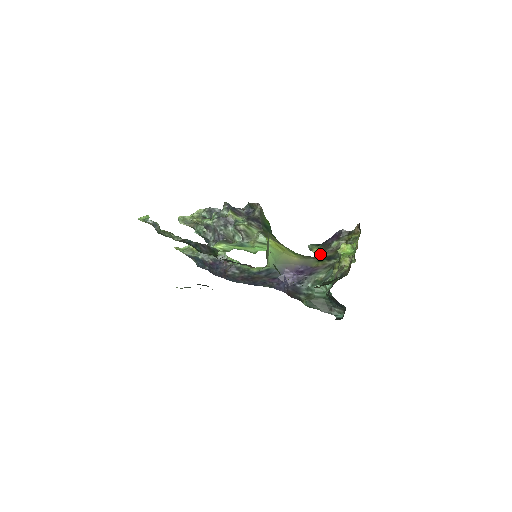
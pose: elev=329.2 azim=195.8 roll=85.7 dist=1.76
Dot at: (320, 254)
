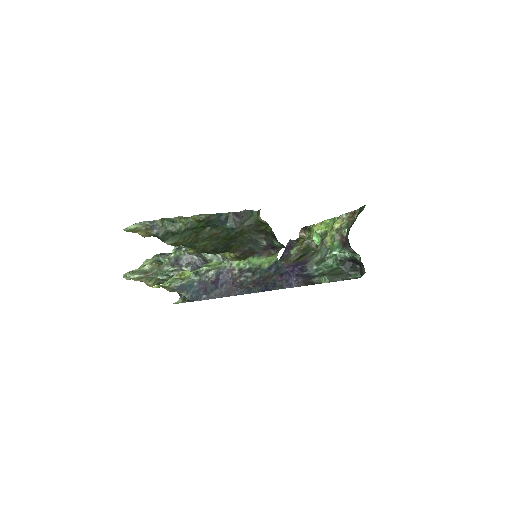
Dot at: occluded
